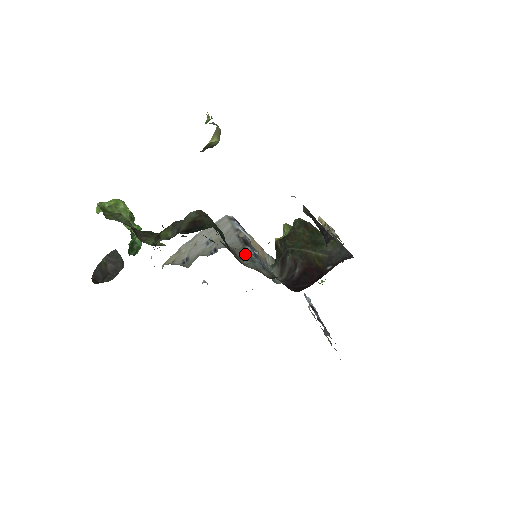
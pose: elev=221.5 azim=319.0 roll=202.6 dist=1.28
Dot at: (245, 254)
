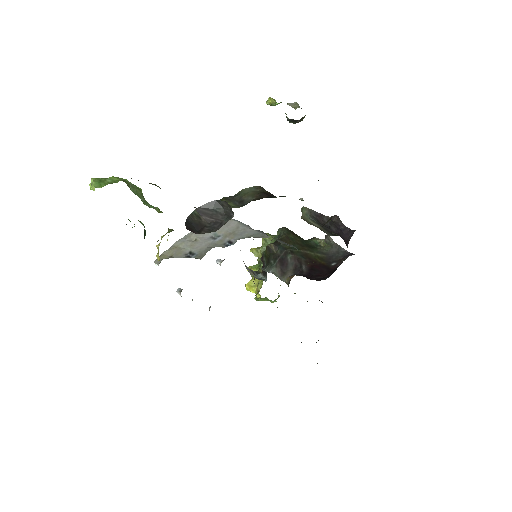
Dot at: (279, 241)
